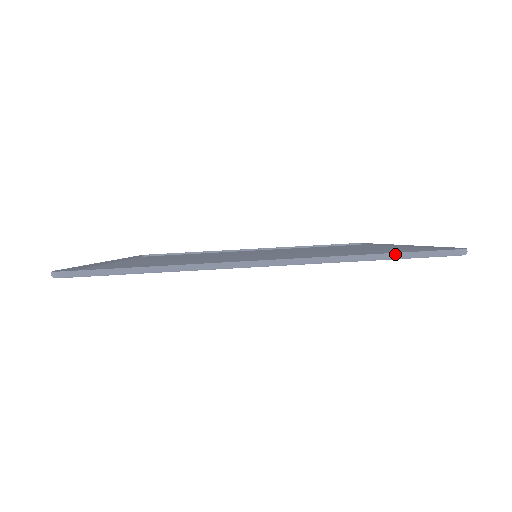
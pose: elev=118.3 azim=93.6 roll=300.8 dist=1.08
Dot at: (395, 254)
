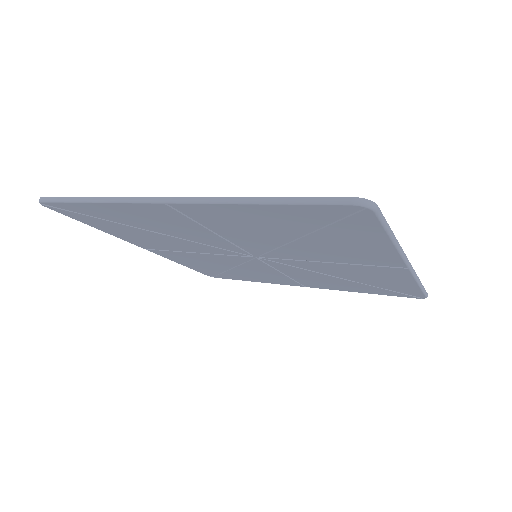
Dot at: (282, 198)
